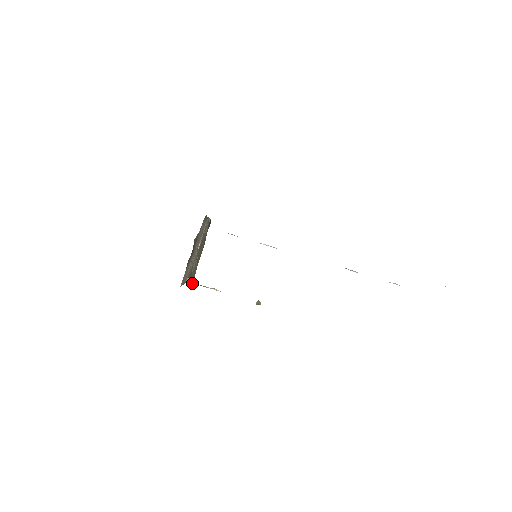
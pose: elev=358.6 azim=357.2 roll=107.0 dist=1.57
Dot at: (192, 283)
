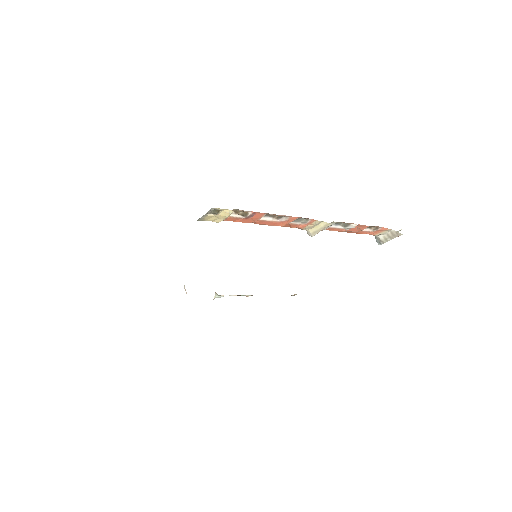
Dot at: (221, 296)
